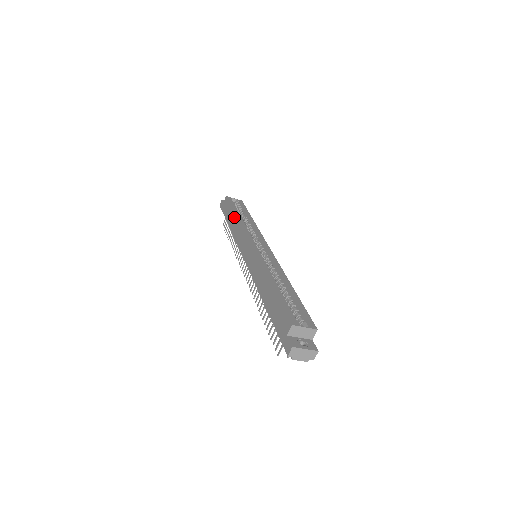
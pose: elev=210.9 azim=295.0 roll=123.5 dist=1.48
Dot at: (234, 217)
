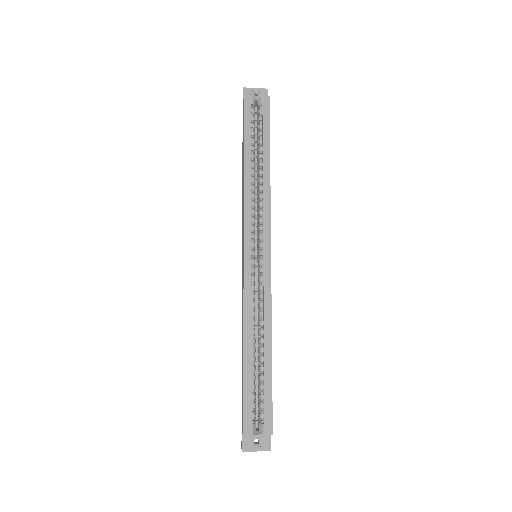
Dot at: (243, 165)
